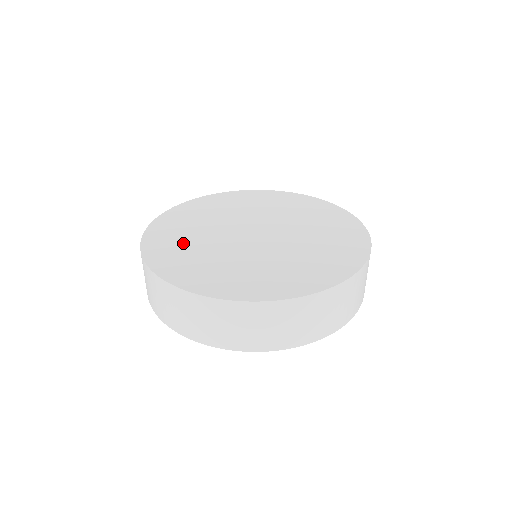
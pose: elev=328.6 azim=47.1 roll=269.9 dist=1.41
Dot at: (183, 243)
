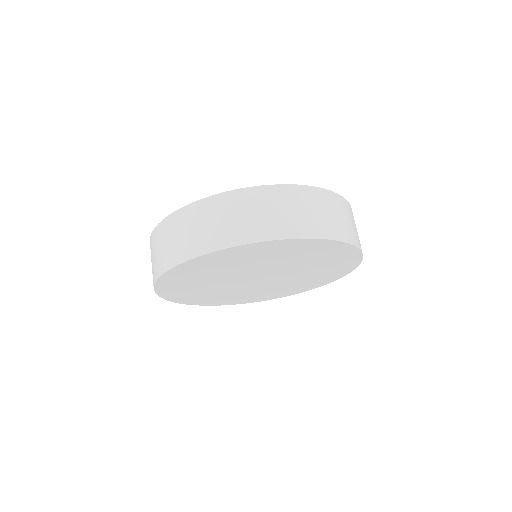
Dot at: occluded
